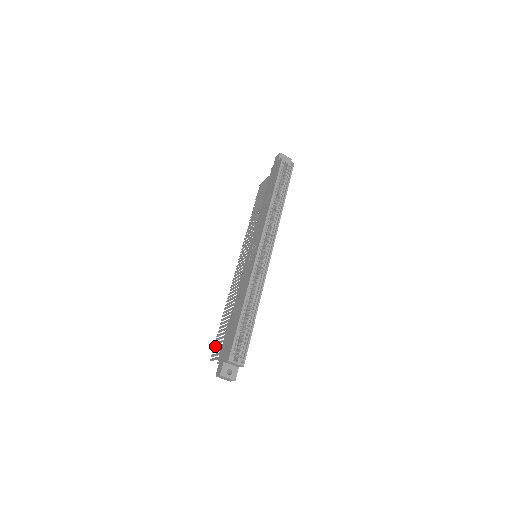
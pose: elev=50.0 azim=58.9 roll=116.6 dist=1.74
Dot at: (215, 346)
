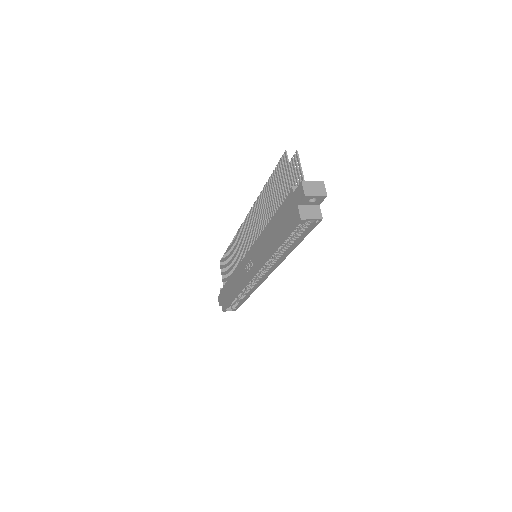
Dot at: (222, 262)
